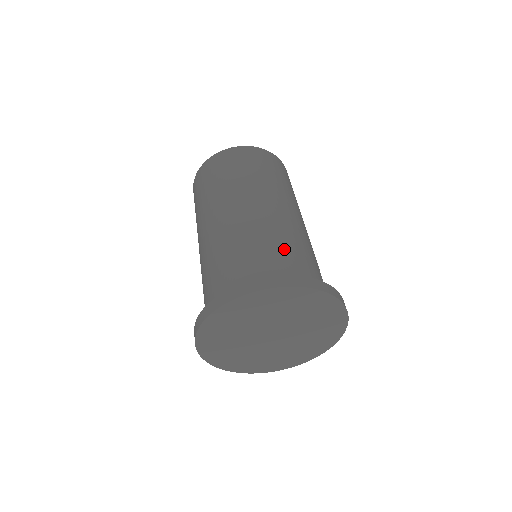
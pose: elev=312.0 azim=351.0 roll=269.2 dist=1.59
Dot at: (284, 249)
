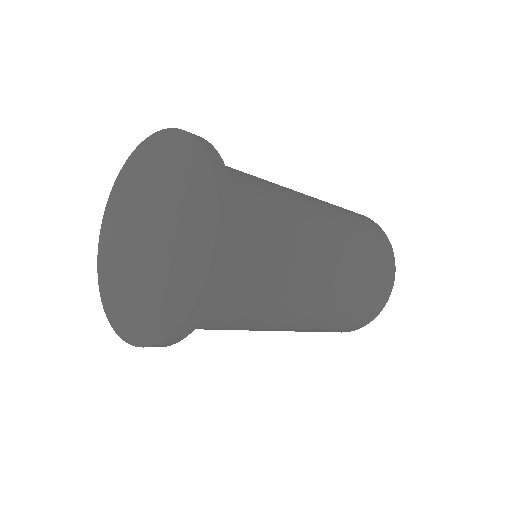
Dot at: occluded
